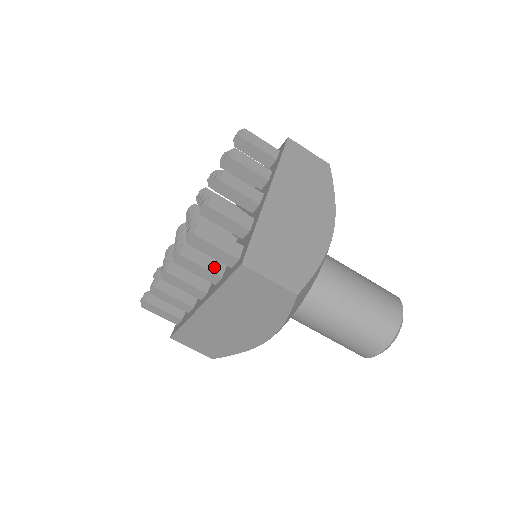
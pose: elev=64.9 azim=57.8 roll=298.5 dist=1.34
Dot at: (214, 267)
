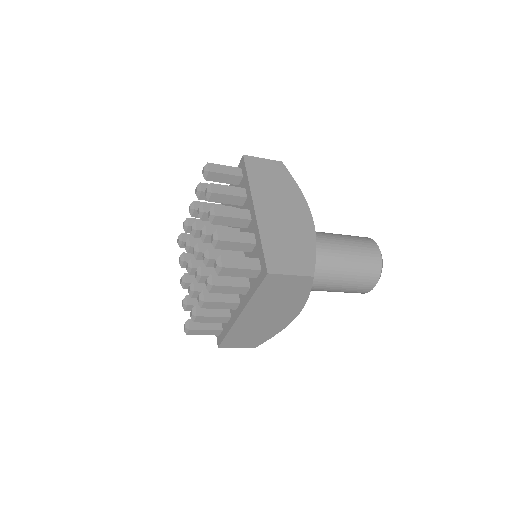
Dot at: (241, 282)
